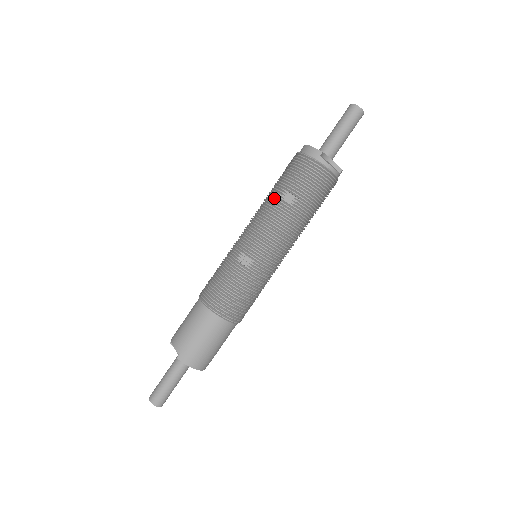
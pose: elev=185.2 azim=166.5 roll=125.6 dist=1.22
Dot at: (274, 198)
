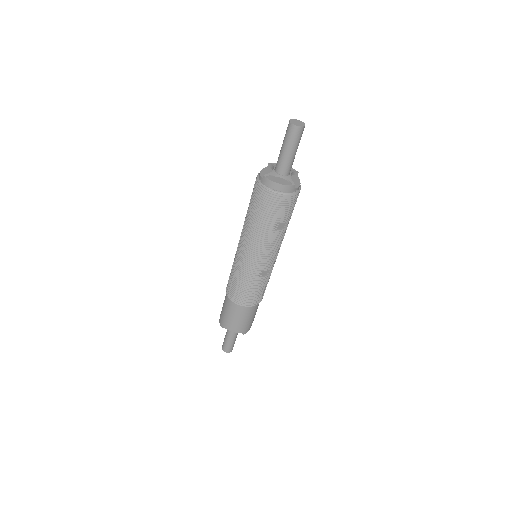
Dot at: (270, 232)
